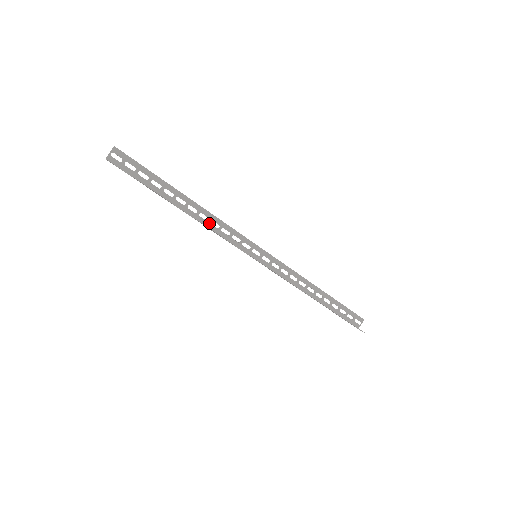
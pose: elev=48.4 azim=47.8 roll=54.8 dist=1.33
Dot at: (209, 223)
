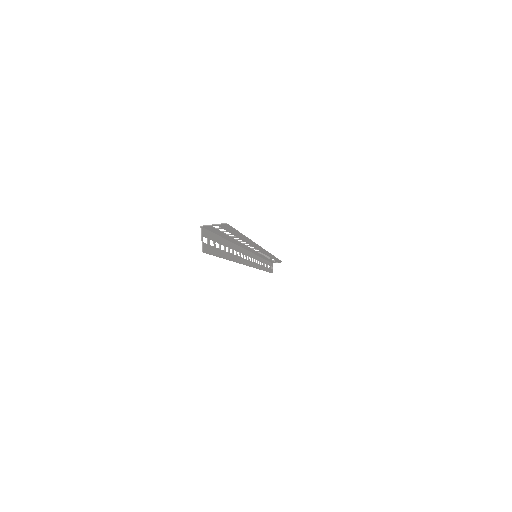
Dot at: (245, 246)
